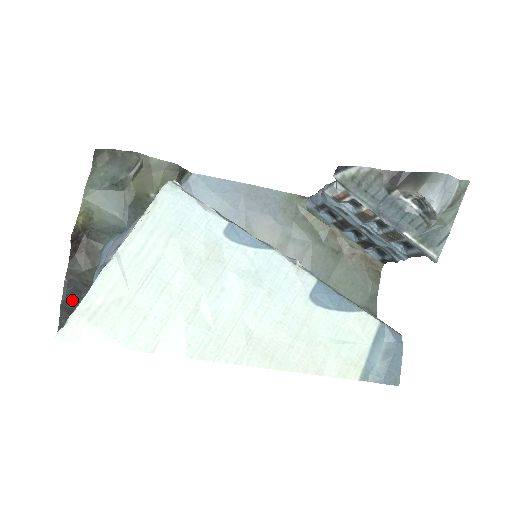
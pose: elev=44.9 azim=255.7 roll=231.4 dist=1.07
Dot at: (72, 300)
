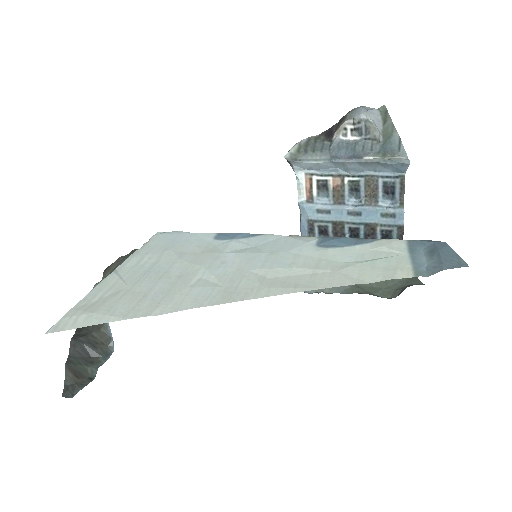
Dot at: (79, 362)
